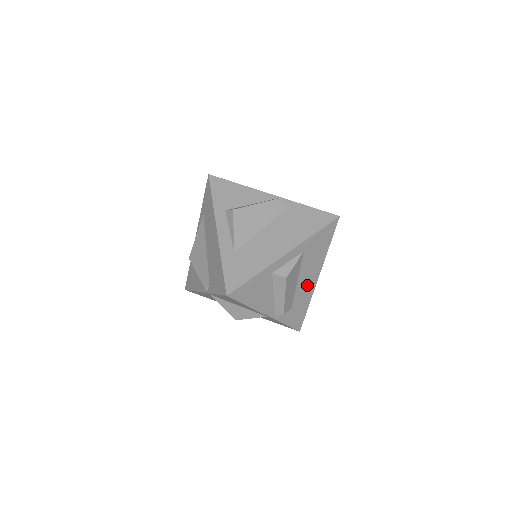
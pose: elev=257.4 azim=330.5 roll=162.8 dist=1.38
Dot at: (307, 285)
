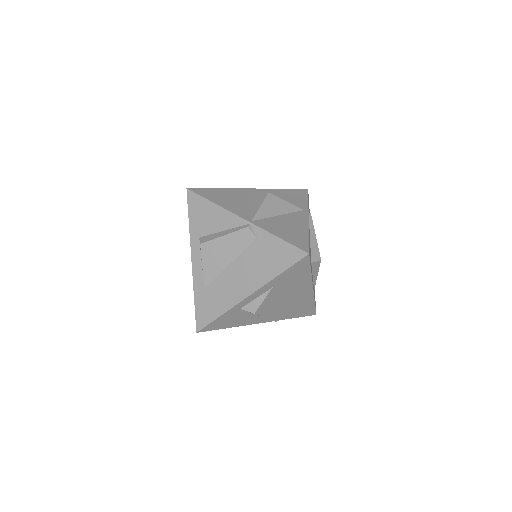
Dot at: (300, 296)
